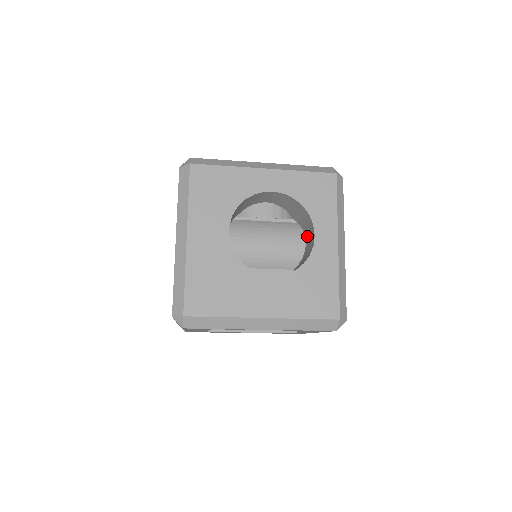
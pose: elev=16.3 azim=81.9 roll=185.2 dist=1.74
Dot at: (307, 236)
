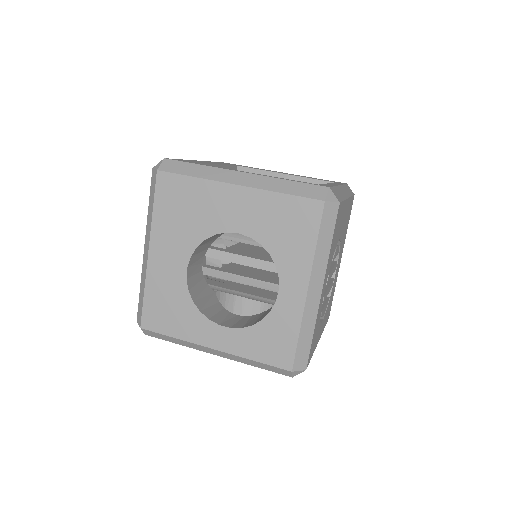
Dot at: occluded
